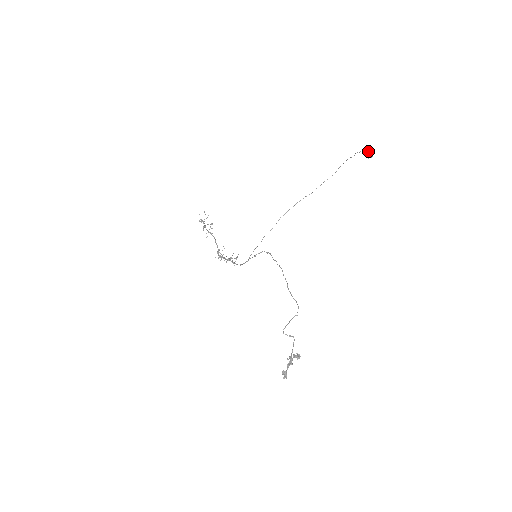
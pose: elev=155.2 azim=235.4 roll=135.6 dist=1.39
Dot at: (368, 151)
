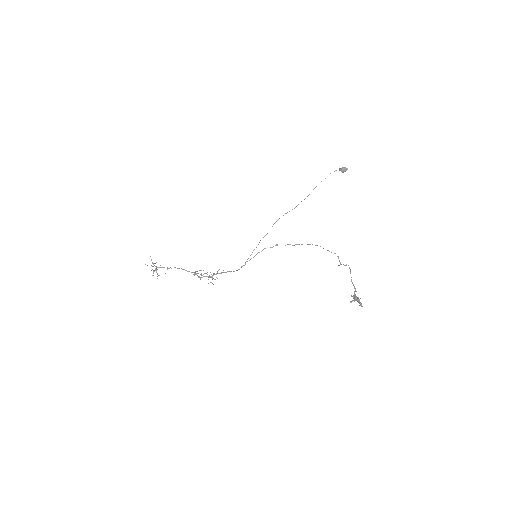
Dot at: (343, 167)
